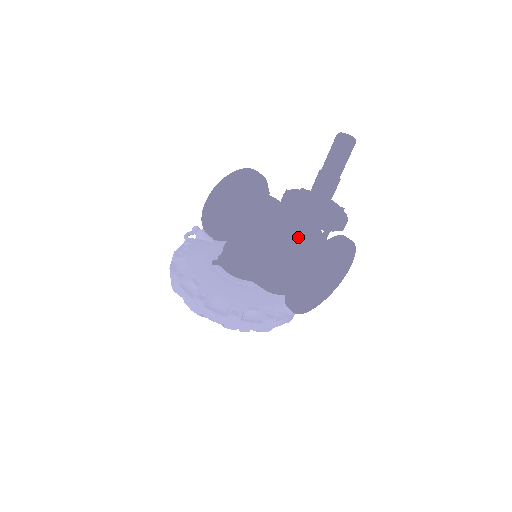
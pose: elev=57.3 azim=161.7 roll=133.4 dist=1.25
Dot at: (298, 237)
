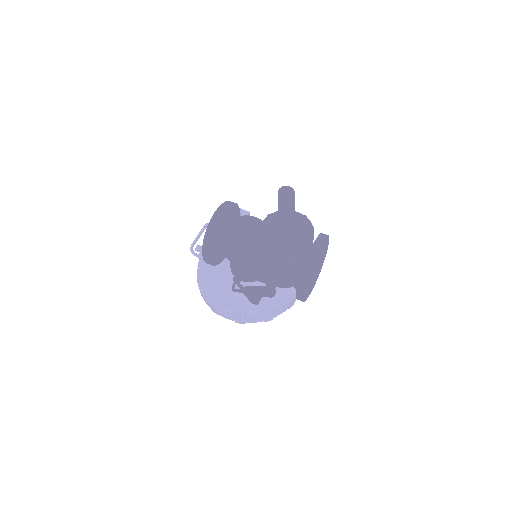
Dot at: occluded
